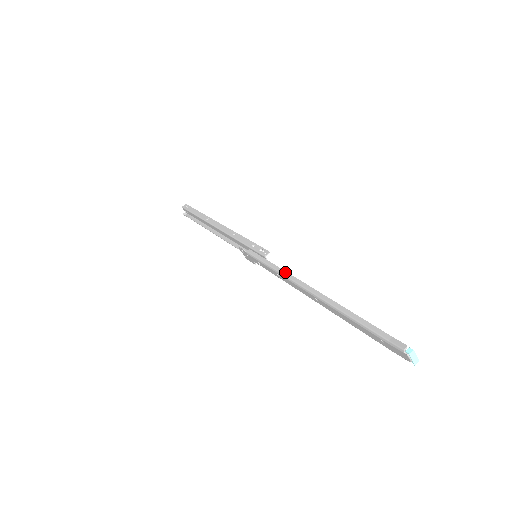
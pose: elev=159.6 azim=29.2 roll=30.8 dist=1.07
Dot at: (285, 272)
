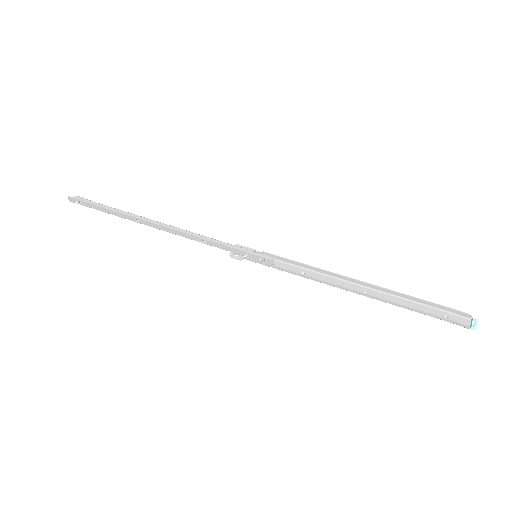
Dot at: (313, 279)
